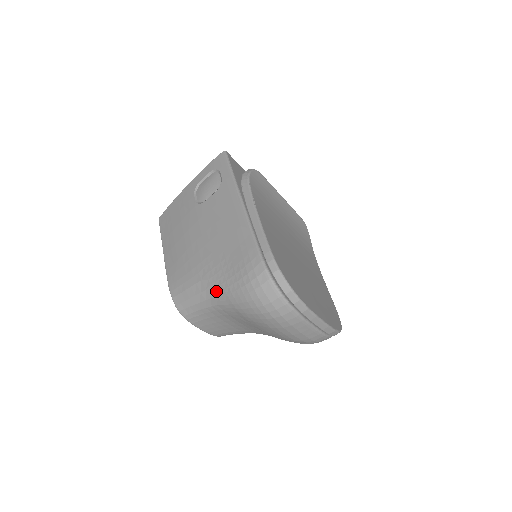
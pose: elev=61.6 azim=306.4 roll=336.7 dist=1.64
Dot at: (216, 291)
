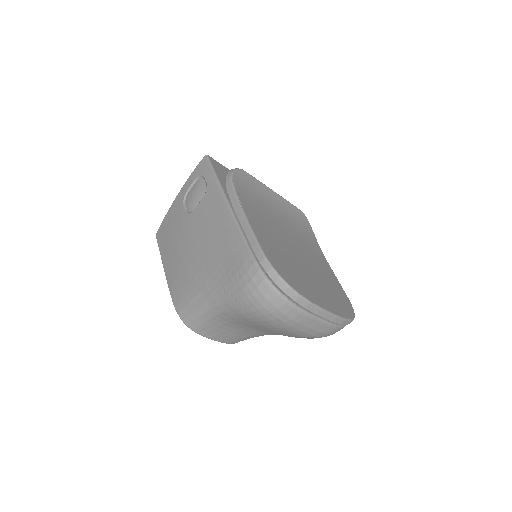
Dot at: (216, 300)
